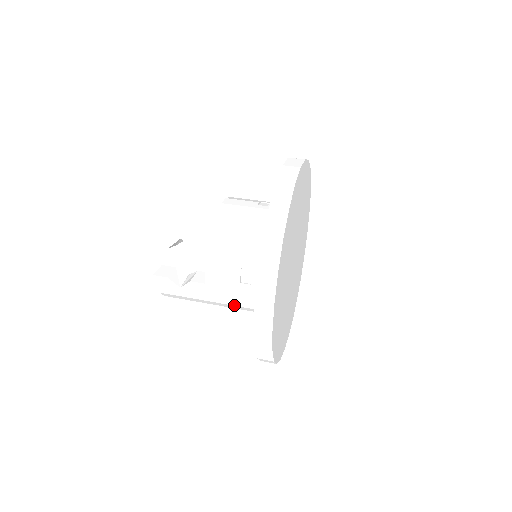
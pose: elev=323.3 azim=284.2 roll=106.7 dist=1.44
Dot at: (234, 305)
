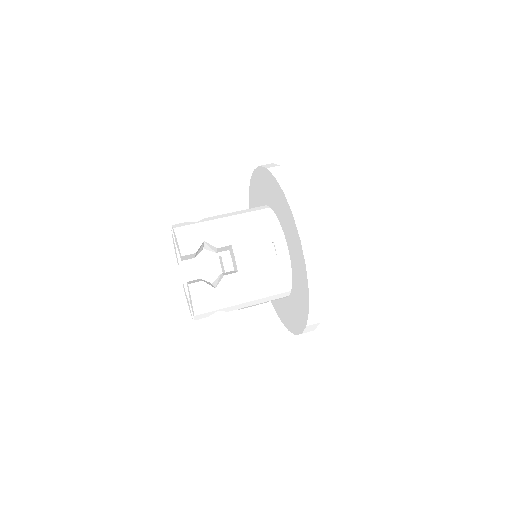
Dot at: occluded
